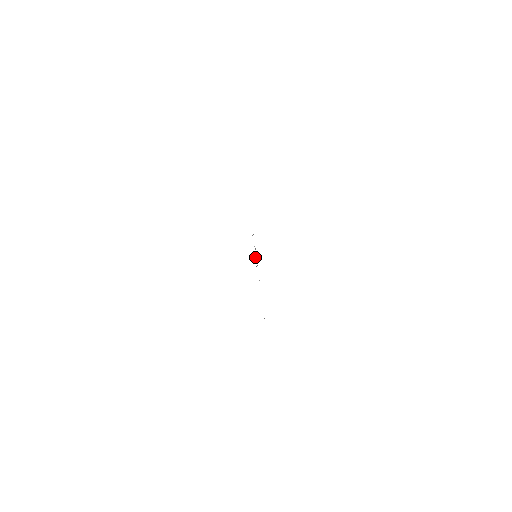
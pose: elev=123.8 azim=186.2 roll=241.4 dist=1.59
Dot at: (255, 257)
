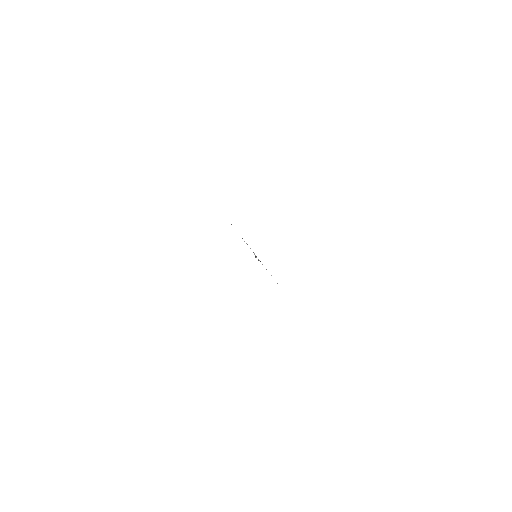
Dot at: occluded
